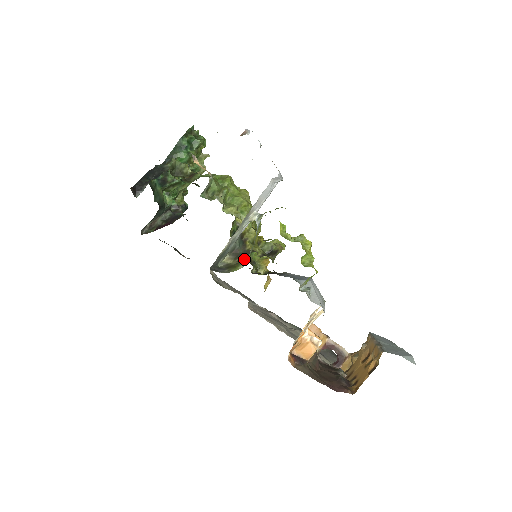
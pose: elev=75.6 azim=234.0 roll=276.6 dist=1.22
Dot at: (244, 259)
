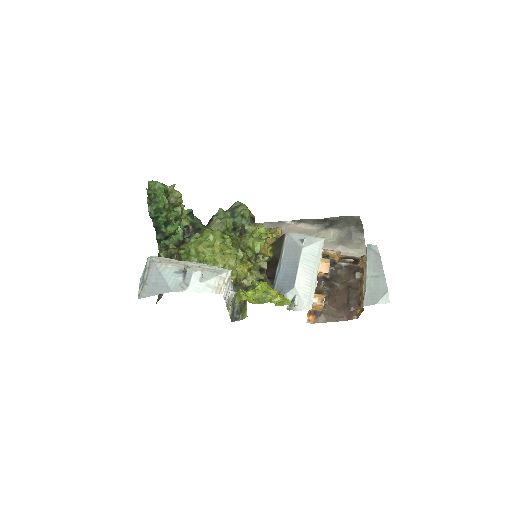
Dot at: (246, 301)
